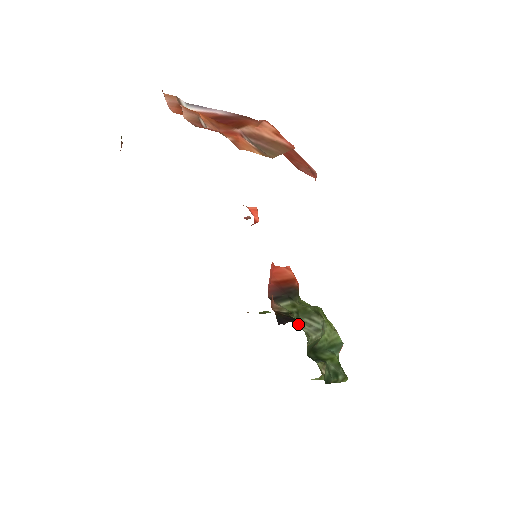
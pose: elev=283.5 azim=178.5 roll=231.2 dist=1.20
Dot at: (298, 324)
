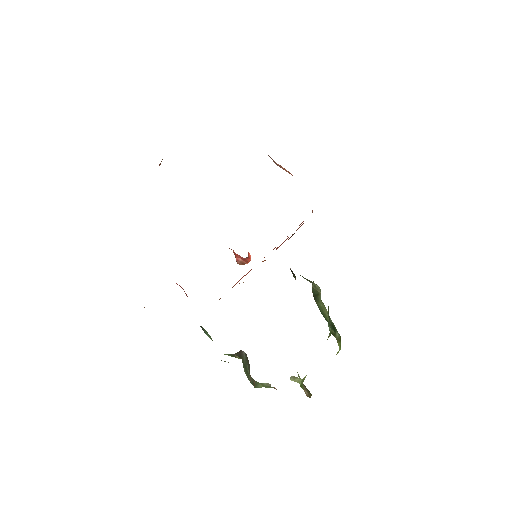
Dot at: occluded
